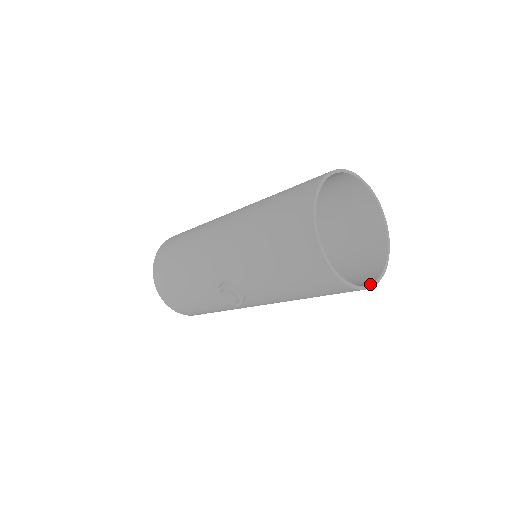
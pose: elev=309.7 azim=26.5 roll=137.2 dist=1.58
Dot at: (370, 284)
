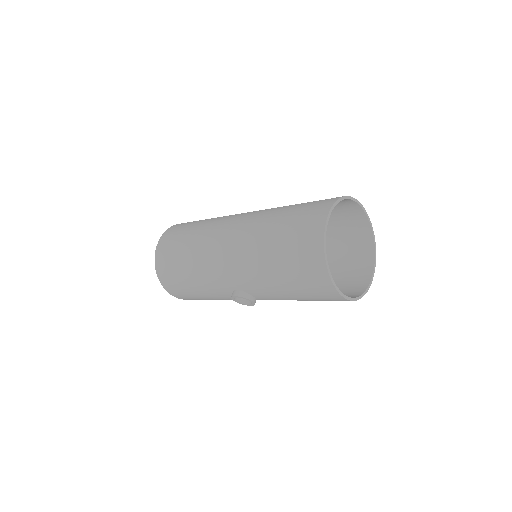
Dot at: (366, 289)
